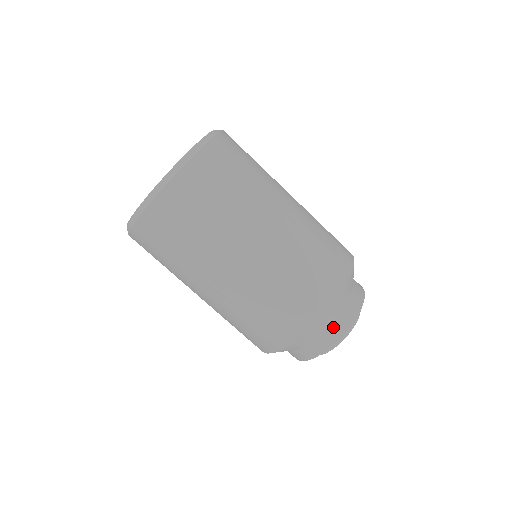
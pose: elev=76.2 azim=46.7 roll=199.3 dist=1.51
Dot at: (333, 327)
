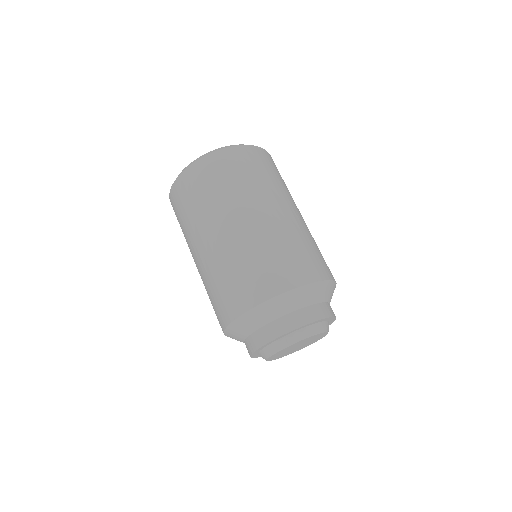
Dot at: (310, 309)
